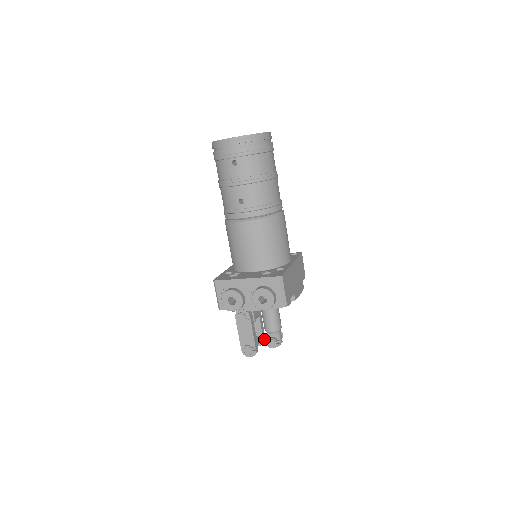
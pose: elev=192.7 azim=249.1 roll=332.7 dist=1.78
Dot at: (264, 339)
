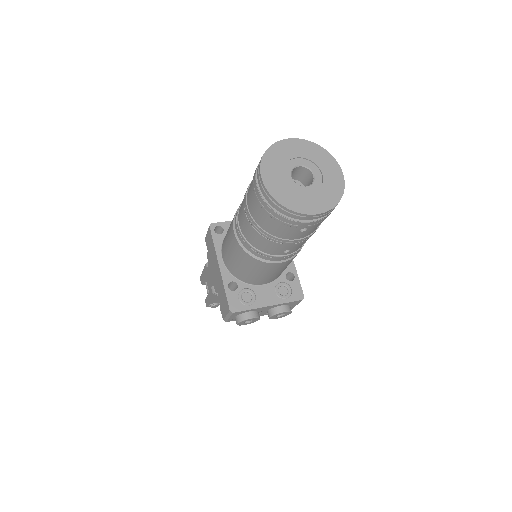
Dot at: occluded
